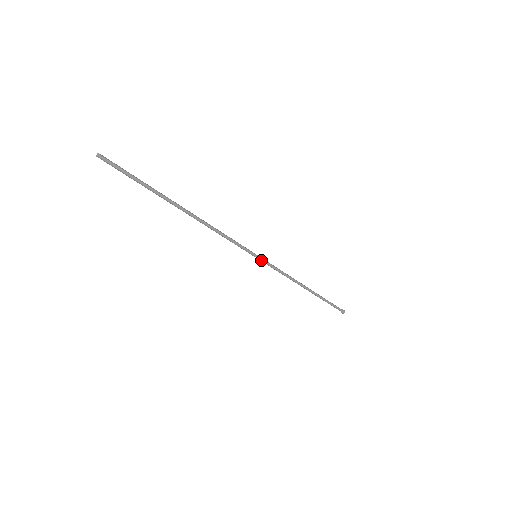
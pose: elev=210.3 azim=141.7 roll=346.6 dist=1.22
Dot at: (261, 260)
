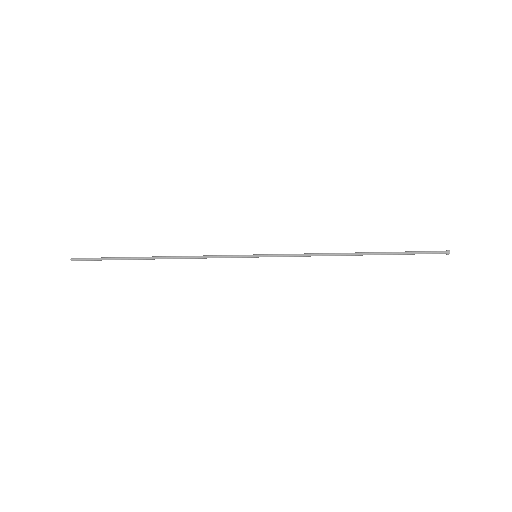
Dot at: (264, 256)
